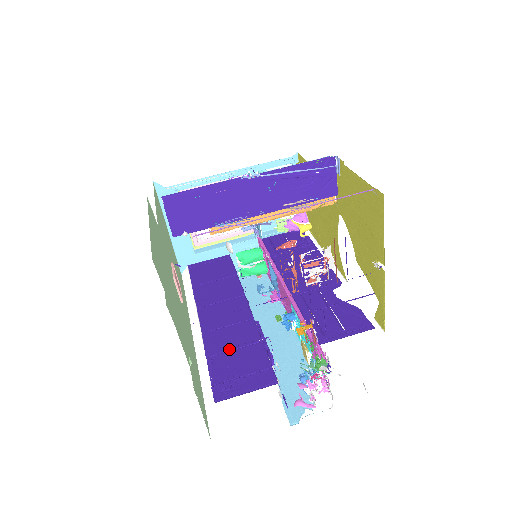
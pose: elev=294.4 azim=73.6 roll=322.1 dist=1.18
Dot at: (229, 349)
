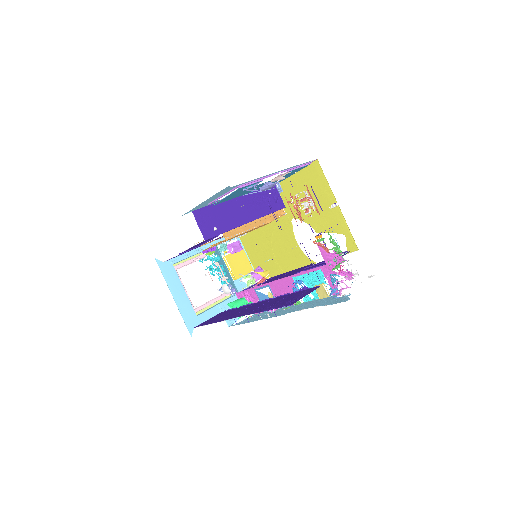
Dot at: (274, 304)
